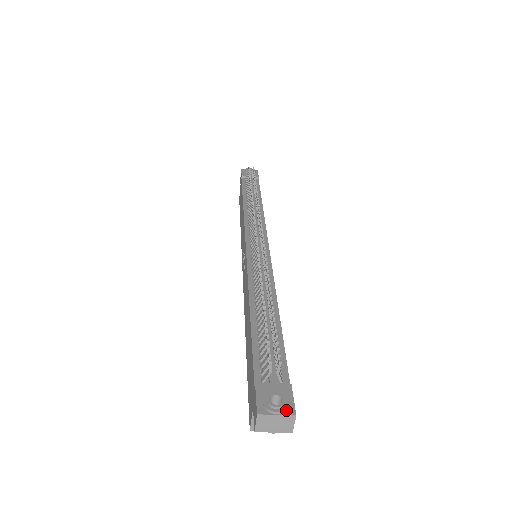
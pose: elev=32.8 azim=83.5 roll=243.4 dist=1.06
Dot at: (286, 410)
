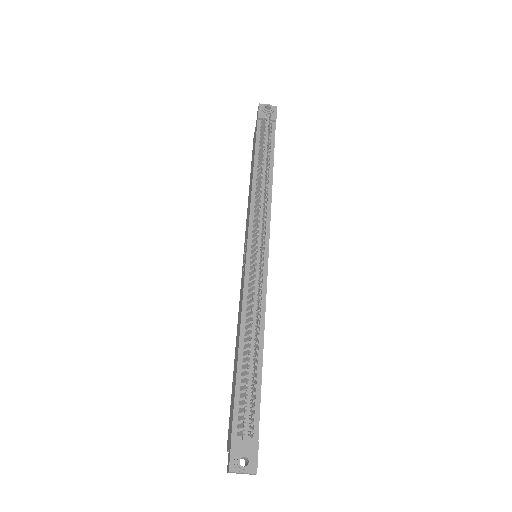
Dot at: (250, 469)
